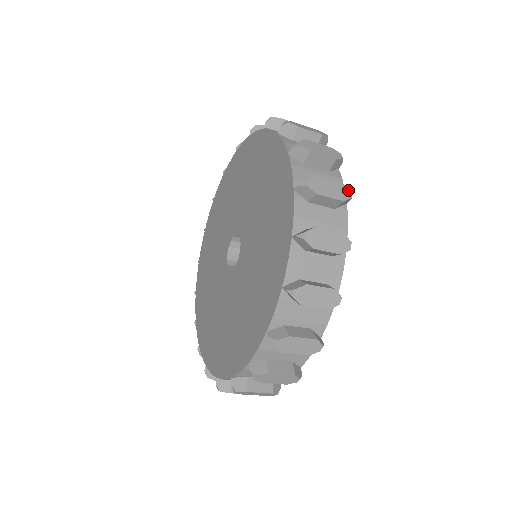
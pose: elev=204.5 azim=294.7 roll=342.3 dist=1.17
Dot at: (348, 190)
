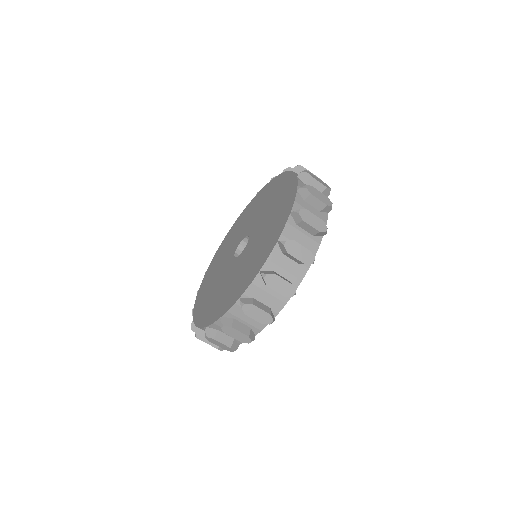
Dot at: (313, 257)
